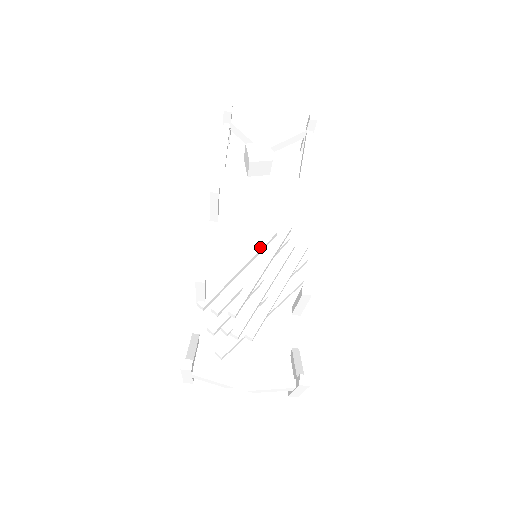
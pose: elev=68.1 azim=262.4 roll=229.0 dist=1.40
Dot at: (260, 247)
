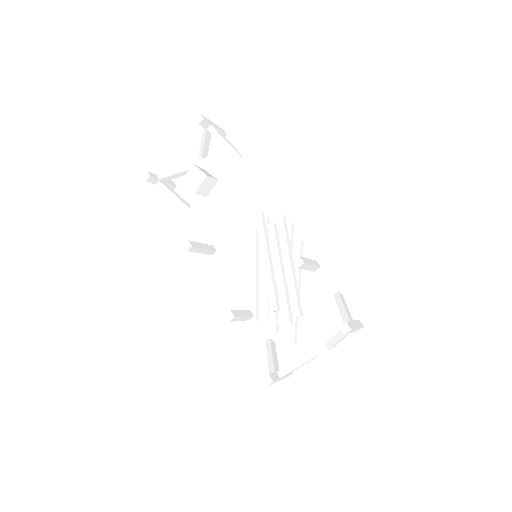
Dot at: (254, 245)
